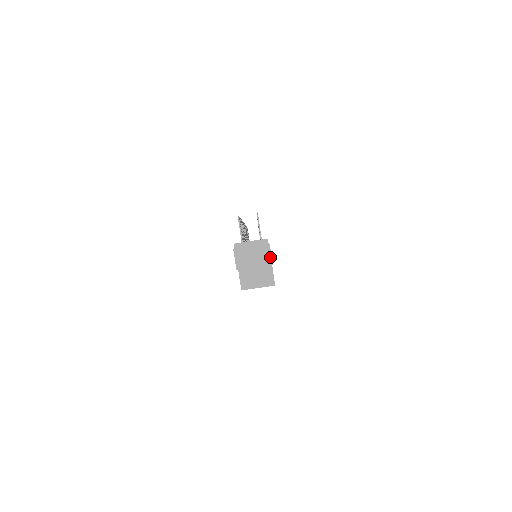
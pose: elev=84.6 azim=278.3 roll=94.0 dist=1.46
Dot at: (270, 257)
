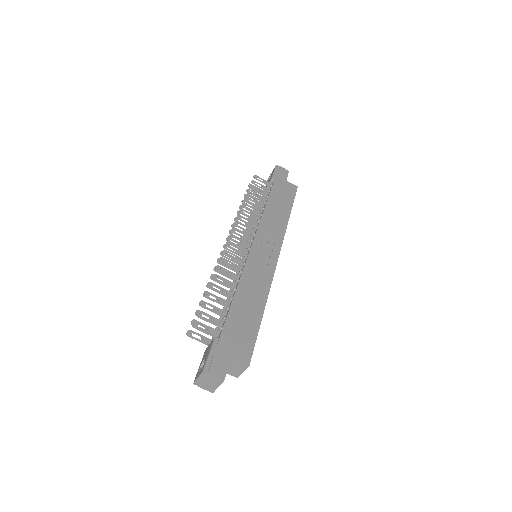
Dot at: (217, 378)
